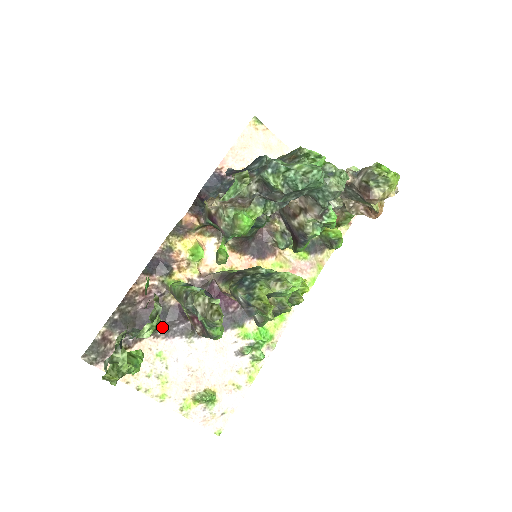
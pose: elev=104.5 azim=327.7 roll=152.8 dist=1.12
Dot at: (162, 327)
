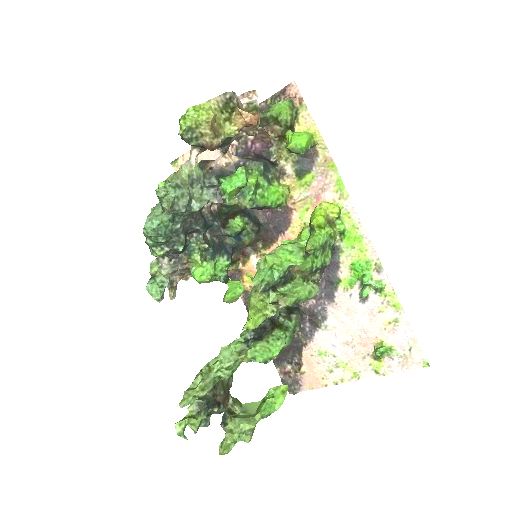
Dot at: (300, 337)
